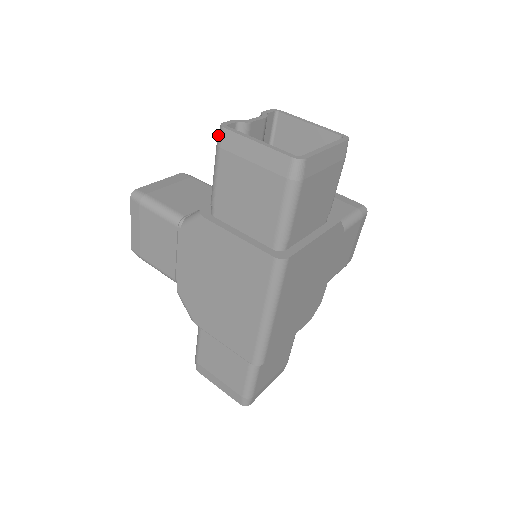
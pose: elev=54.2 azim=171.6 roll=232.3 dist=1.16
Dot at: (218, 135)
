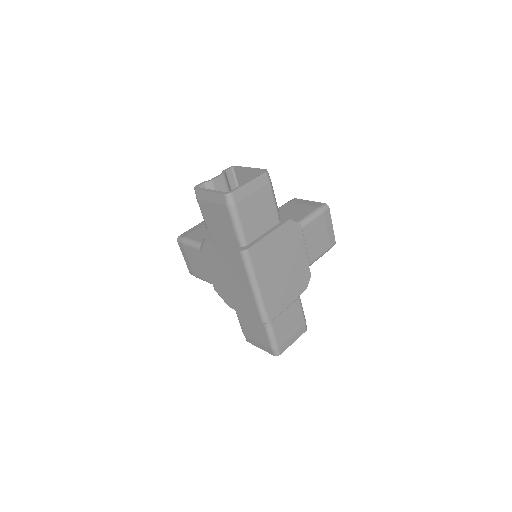
Dot at: (195, 193)
